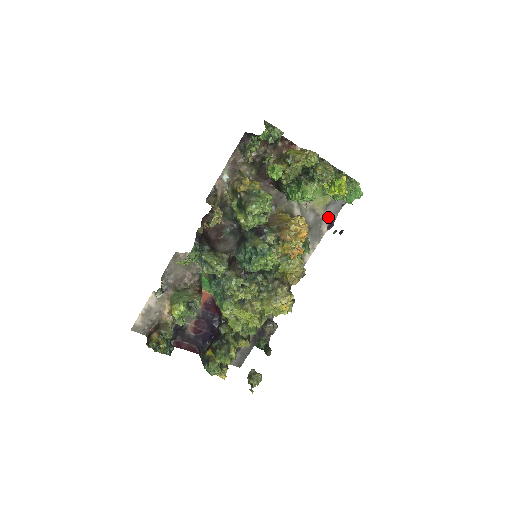
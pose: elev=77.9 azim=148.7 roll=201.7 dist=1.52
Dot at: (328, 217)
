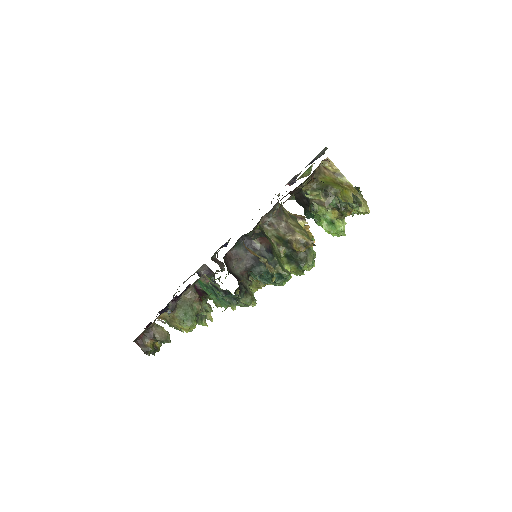
Dot at: occluded
